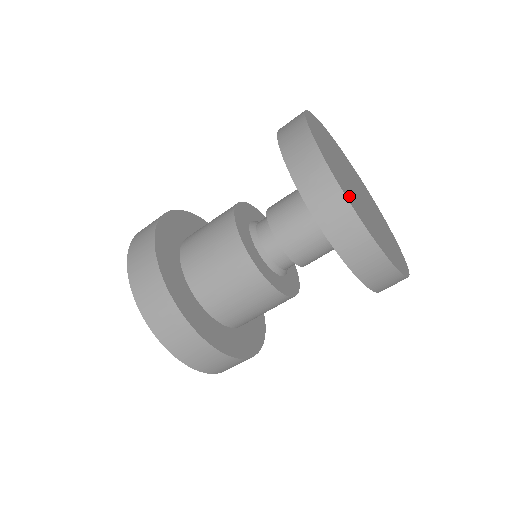
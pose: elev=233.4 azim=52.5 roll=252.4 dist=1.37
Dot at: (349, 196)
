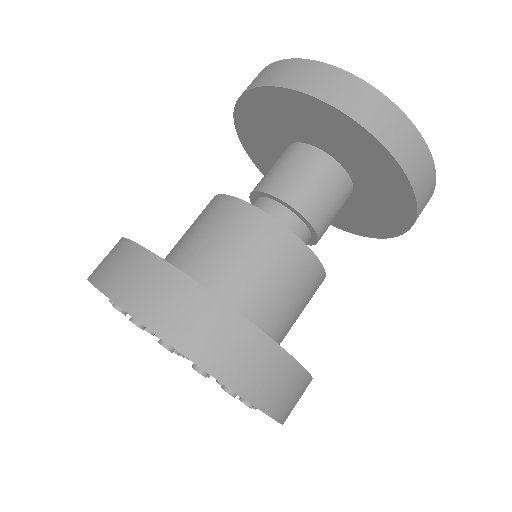
Dot at: occluded
